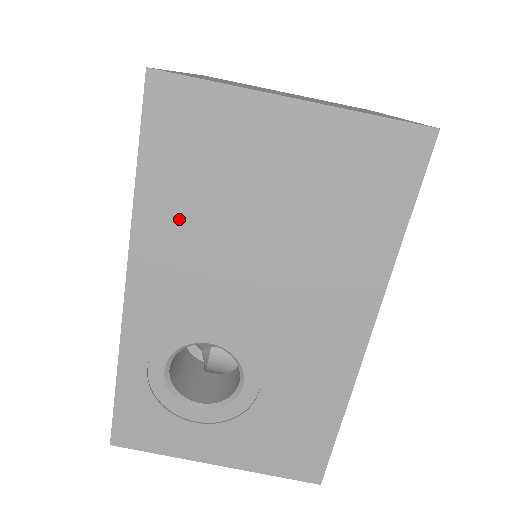
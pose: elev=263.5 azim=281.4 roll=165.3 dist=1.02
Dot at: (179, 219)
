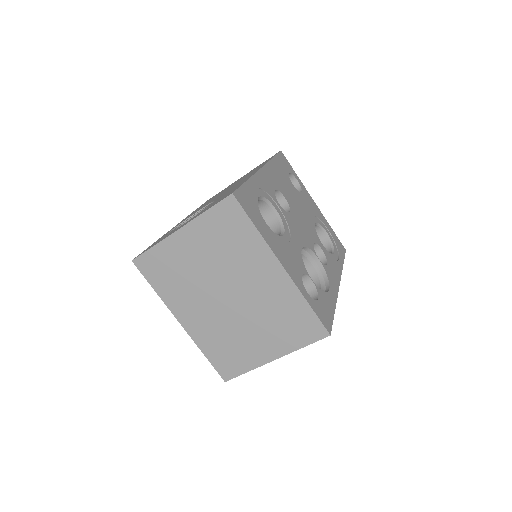
Dot at: occluded
